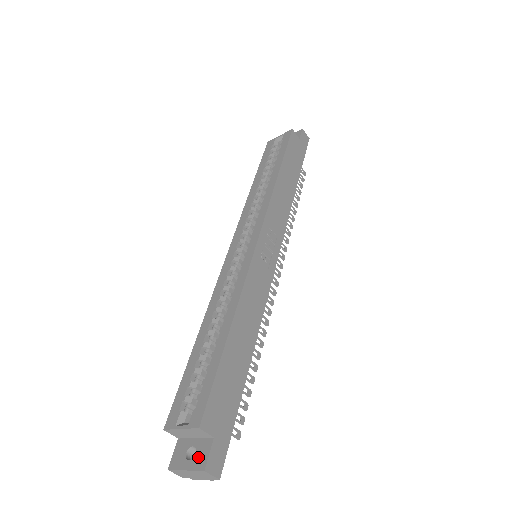
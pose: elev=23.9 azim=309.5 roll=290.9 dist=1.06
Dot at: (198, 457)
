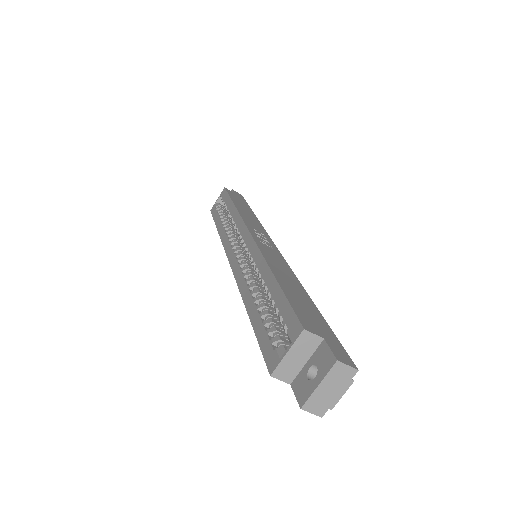
Dot at: (322, 364)
